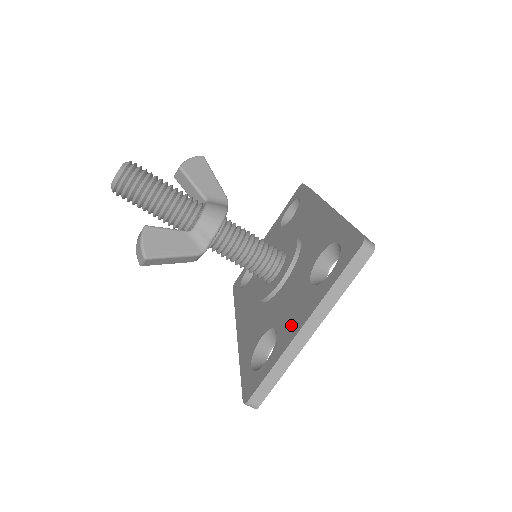
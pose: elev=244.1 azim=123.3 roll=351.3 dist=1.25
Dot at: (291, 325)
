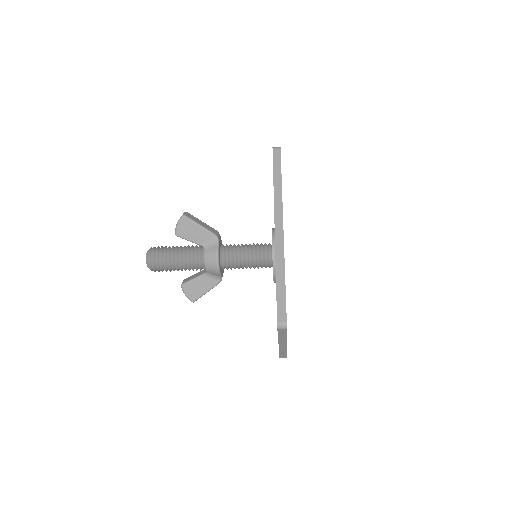
Dot at: occluded
